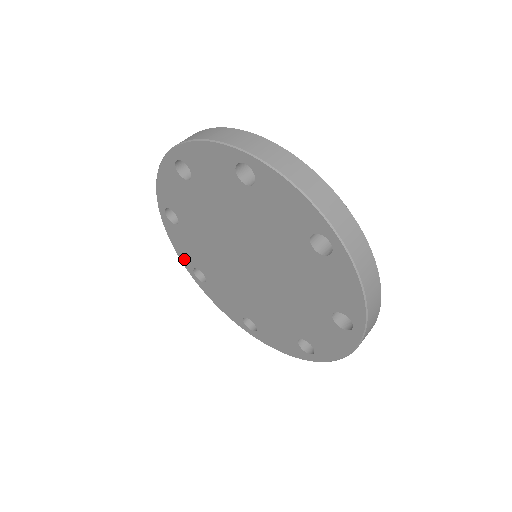
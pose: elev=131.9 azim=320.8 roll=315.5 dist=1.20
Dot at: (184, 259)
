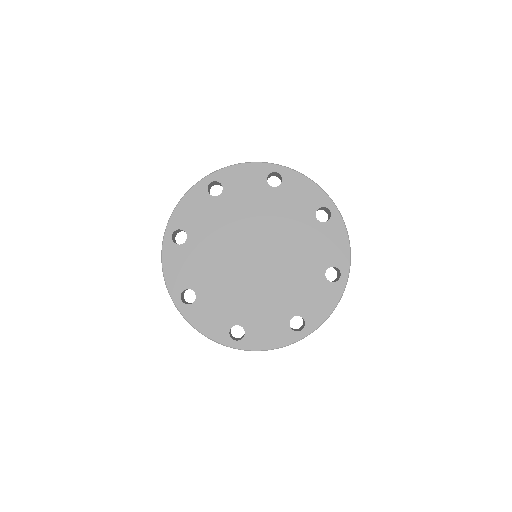
Dot at: (173, 284)
